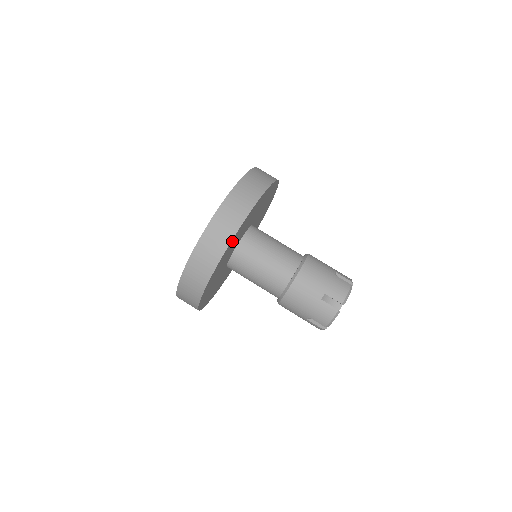
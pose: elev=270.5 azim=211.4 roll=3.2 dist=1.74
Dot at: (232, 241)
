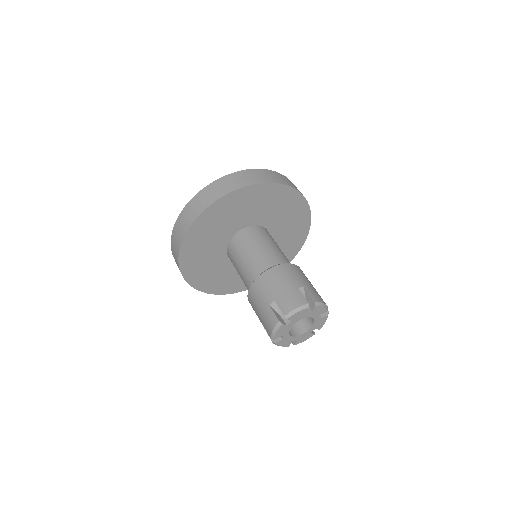
Dot at: (201, 221)
